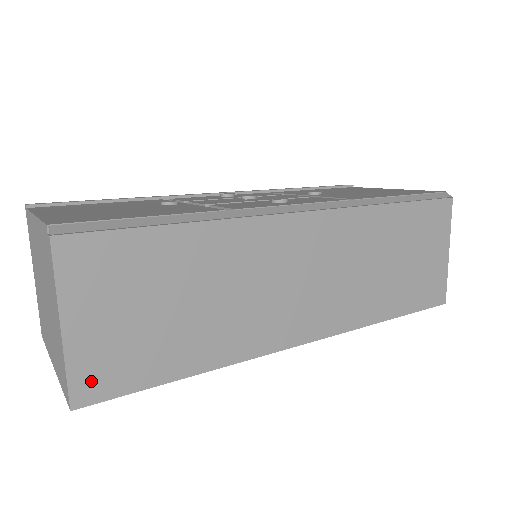
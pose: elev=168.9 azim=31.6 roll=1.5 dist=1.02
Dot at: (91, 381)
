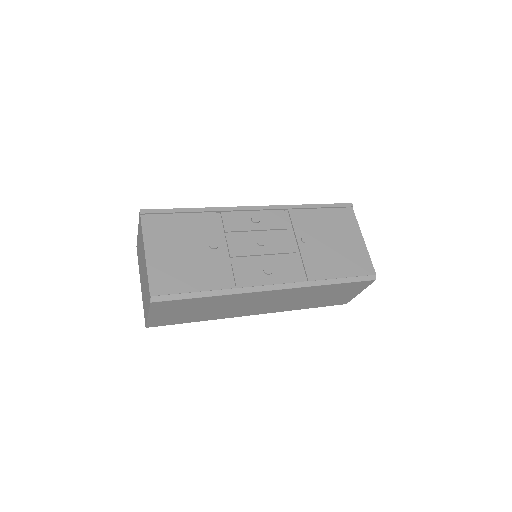
Dot at: (155, 323)
